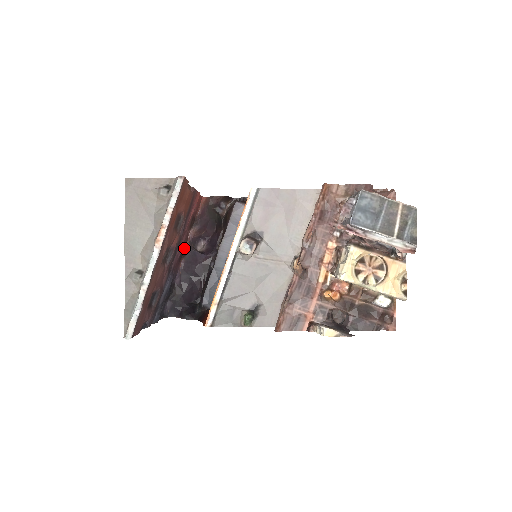
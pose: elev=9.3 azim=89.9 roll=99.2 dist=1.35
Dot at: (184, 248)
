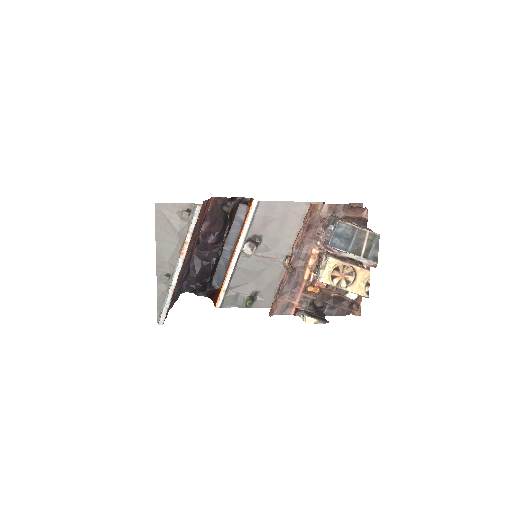
Dot at: (197, 240)
